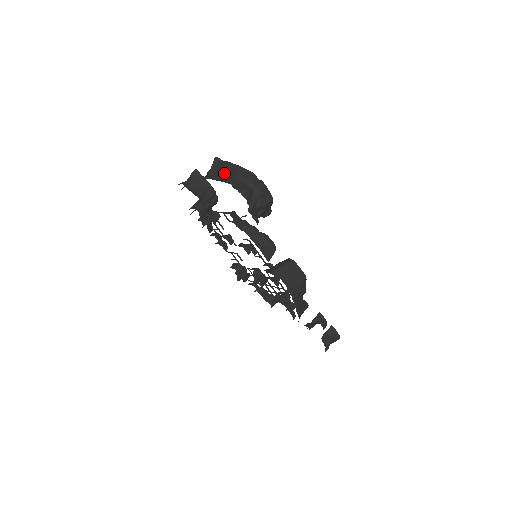
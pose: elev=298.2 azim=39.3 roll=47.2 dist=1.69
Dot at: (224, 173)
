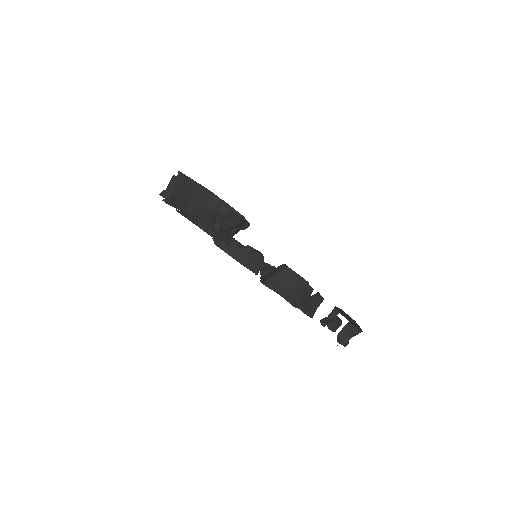
Dot at: (184, 195)
